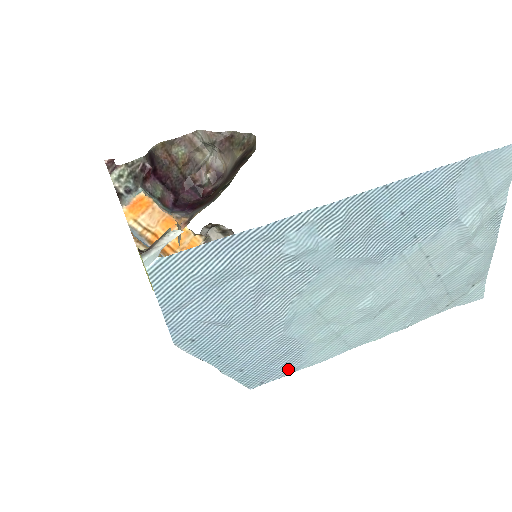
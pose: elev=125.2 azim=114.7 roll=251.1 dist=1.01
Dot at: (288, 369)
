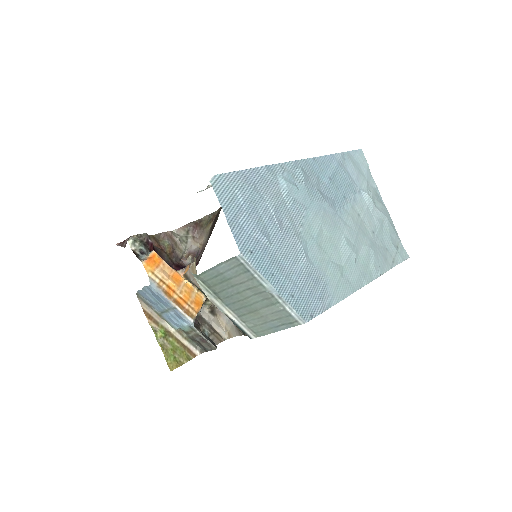
Dot at: (324, 303)
